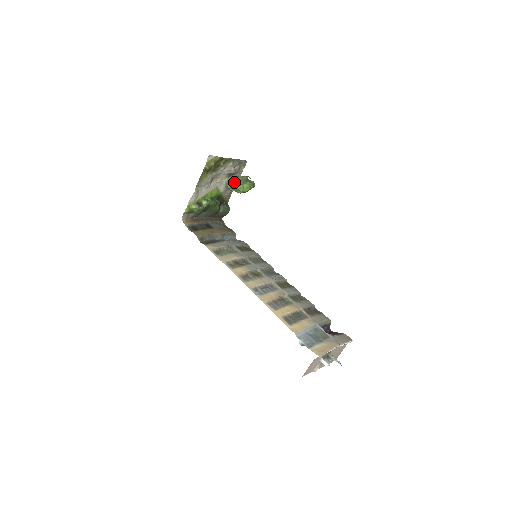
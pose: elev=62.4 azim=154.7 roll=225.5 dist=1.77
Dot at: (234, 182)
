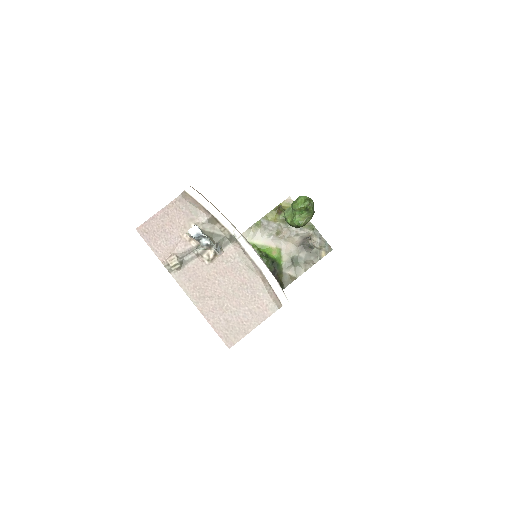
Dot at: occluded
